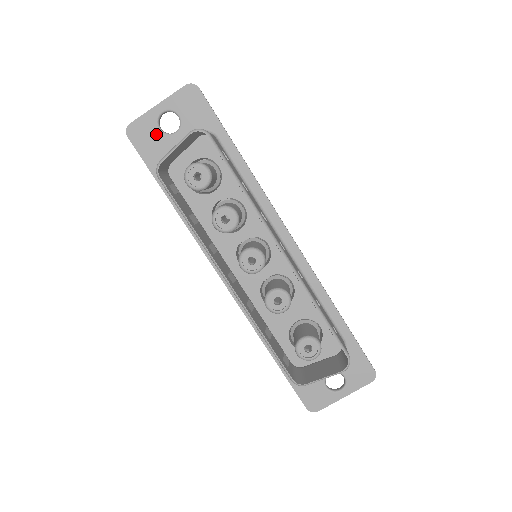
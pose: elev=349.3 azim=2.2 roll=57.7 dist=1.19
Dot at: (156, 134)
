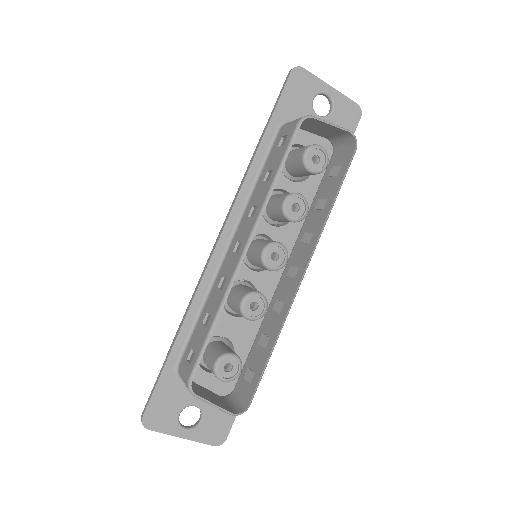
Dot at: (308, 98)
